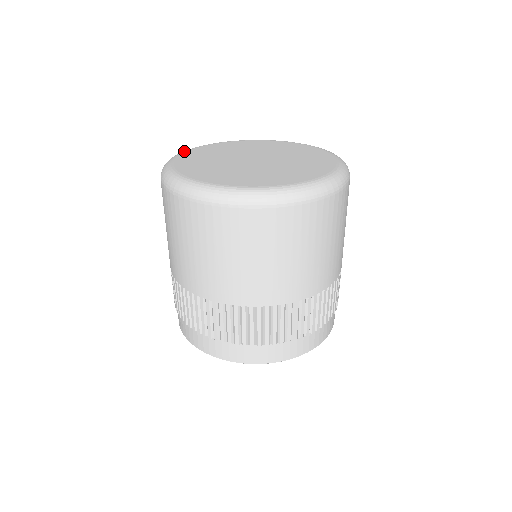
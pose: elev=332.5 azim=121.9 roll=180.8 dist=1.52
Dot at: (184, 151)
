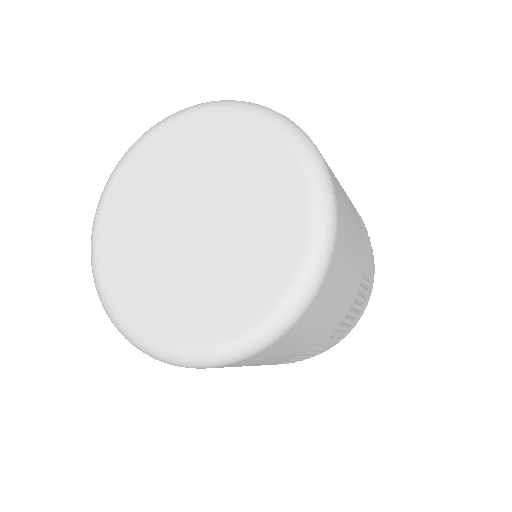
Dot at: (97, 216)
